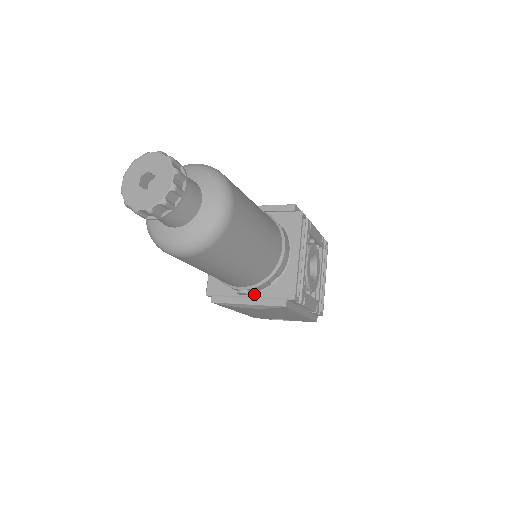
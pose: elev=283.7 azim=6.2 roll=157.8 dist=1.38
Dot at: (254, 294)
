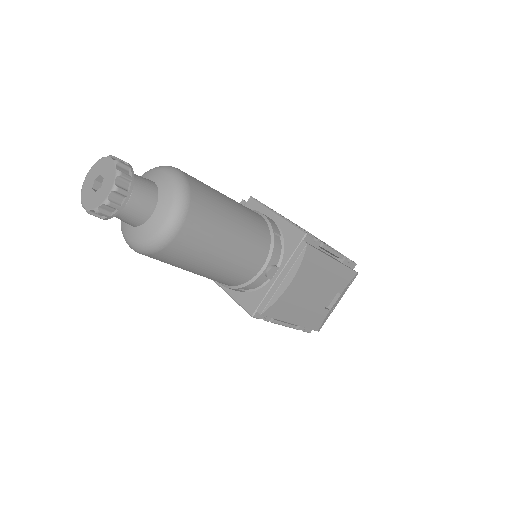
Dot at: (280, 268)
